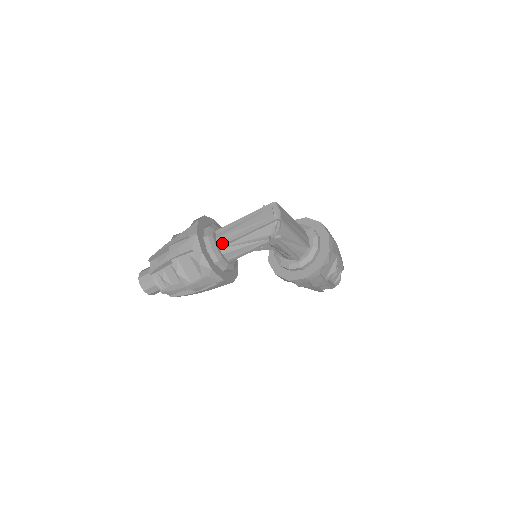
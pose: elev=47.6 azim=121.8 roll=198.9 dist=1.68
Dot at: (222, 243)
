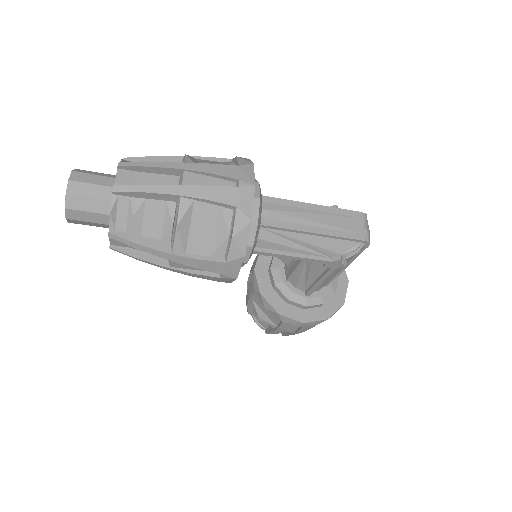
Dot at: (270, 222)
